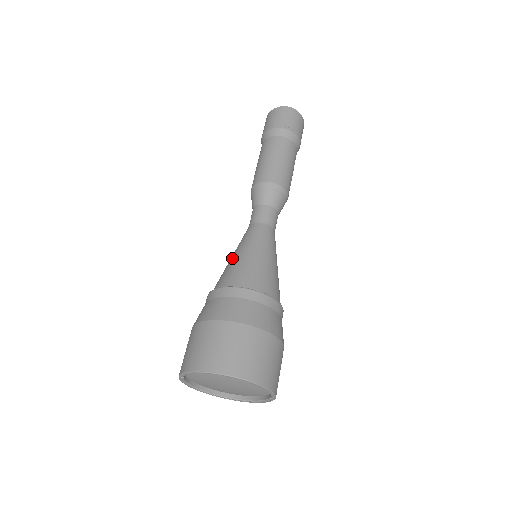
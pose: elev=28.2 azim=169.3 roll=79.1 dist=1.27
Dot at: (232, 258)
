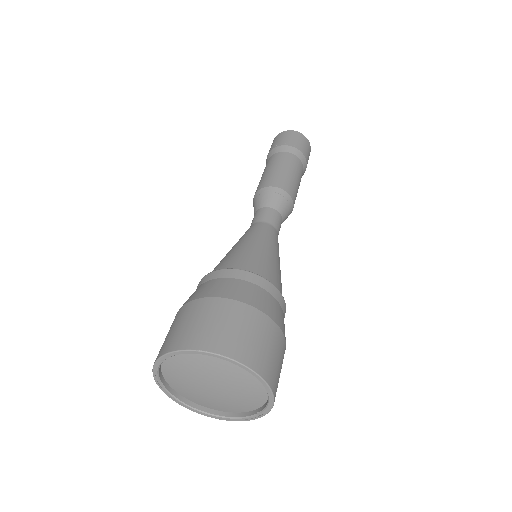
Dot at: (237, 246)
